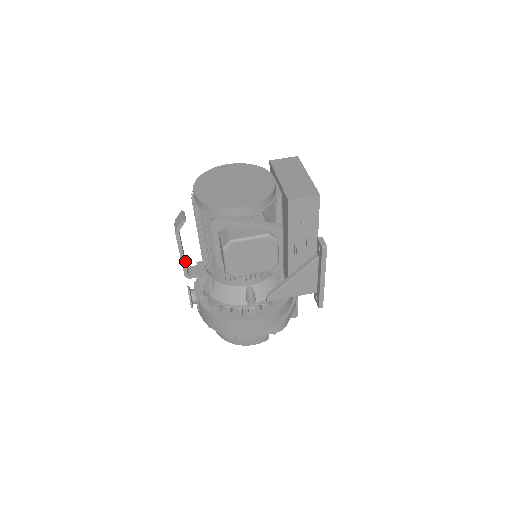
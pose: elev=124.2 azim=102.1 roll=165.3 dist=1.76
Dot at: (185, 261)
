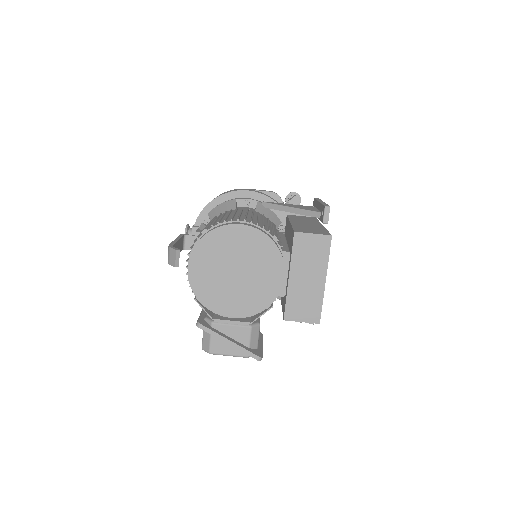
Dot at: (181, 244)
